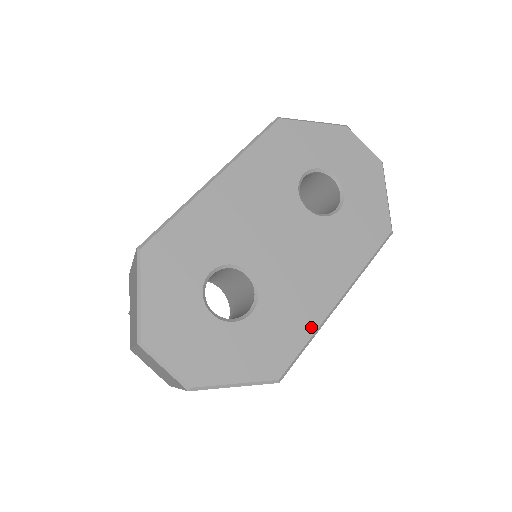
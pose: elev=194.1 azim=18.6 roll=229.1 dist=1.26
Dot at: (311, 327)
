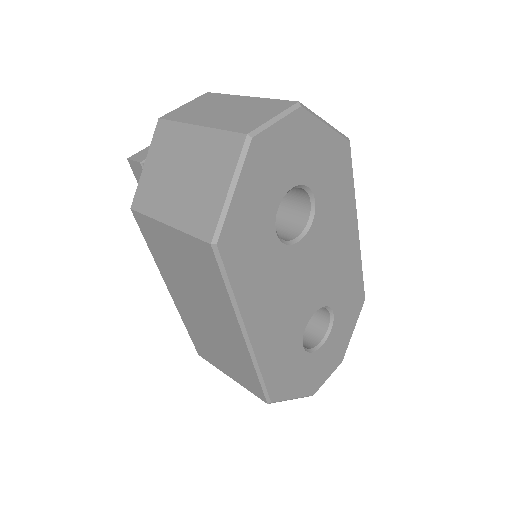
Dot at: (358, 265)
